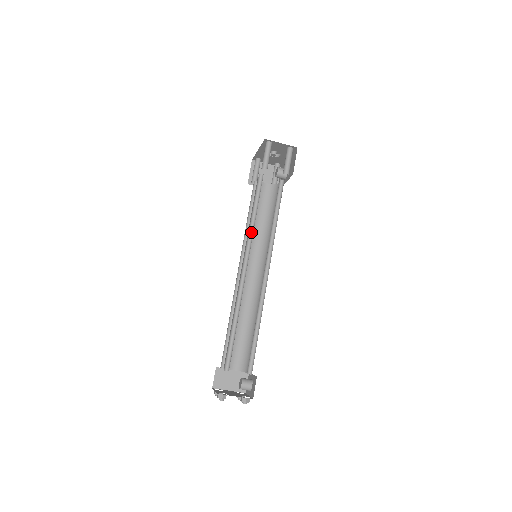
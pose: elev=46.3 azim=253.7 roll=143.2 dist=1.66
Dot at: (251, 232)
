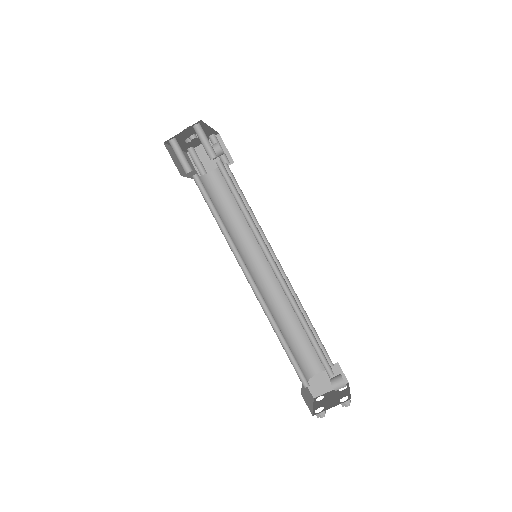
Dot at: (231, 240)
